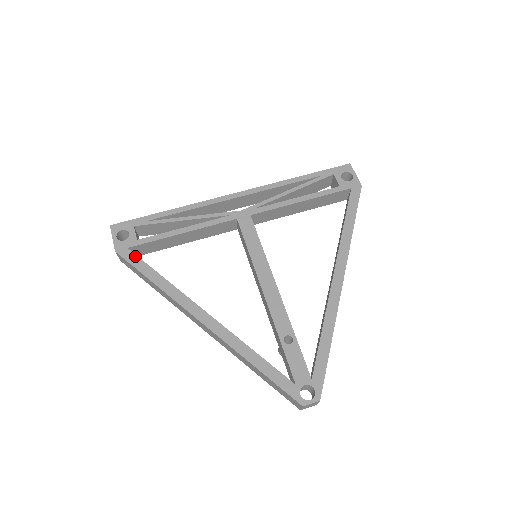
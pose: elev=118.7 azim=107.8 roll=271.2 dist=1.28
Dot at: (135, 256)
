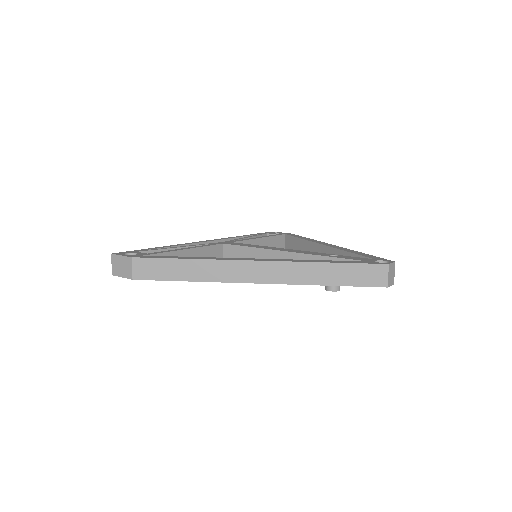
Dot at: (155, 256)
